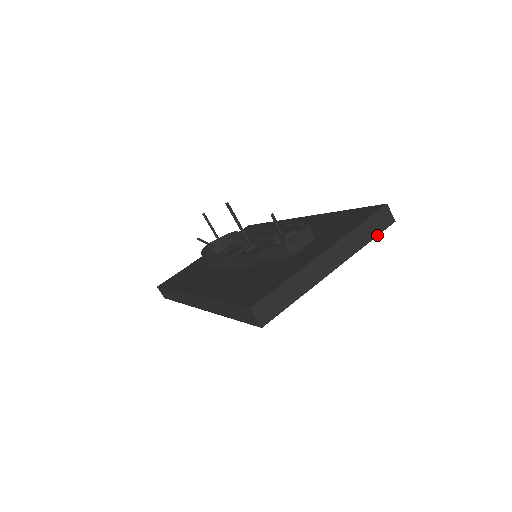
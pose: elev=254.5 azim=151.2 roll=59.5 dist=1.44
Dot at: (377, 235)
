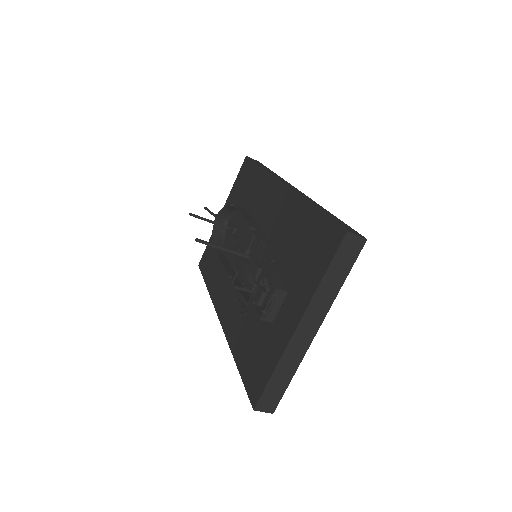
Dot at: (350, 269)
